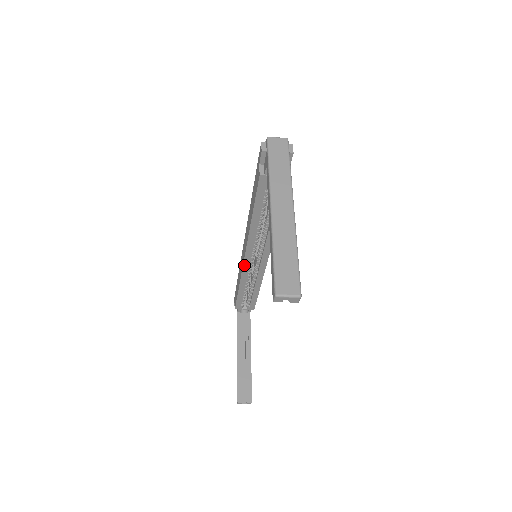
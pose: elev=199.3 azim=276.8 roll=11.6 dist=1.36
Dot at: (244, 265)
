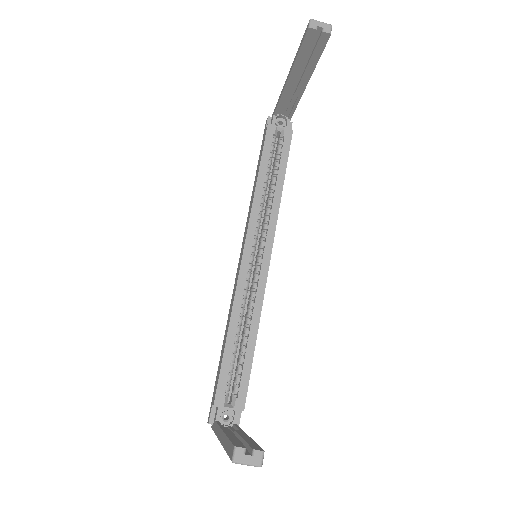
Dot at: (241, 269)
